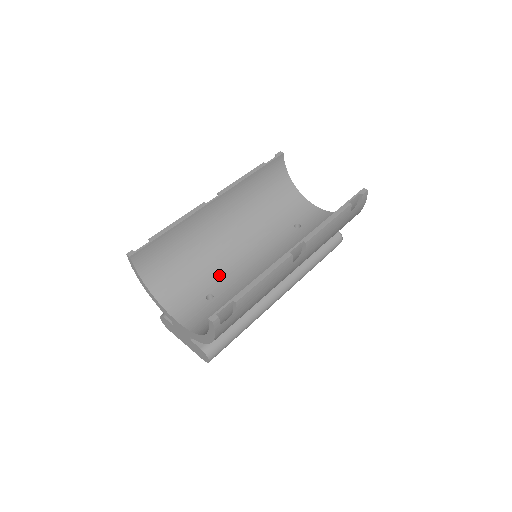
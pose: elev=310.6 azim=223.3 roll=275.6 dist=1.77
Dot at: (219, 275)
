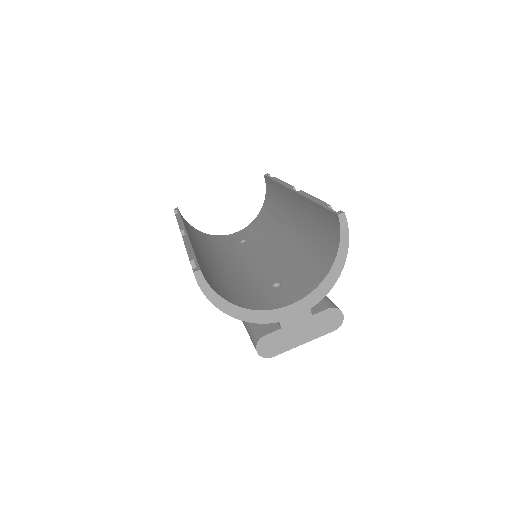
Dot at: (255, 279)
